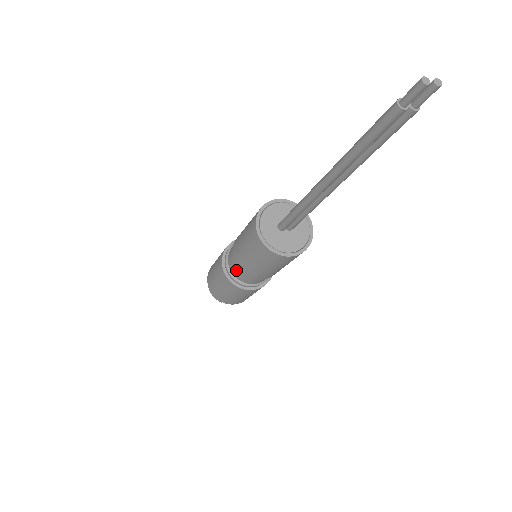
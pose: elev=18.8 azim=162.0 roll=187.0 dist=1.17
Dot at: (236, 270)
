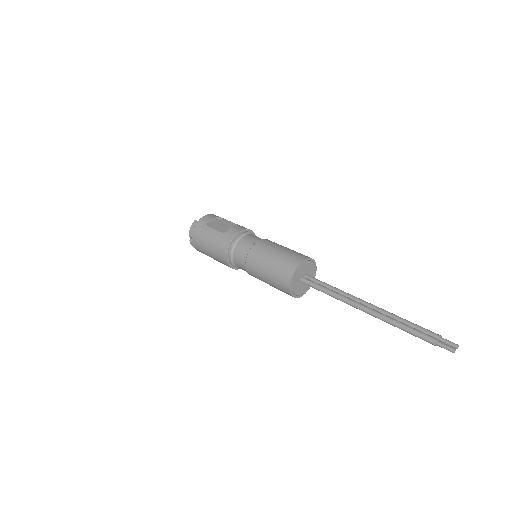
Dot at: (243, 269)
